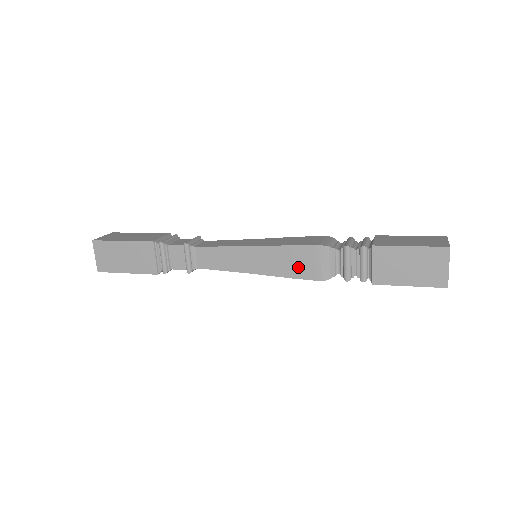
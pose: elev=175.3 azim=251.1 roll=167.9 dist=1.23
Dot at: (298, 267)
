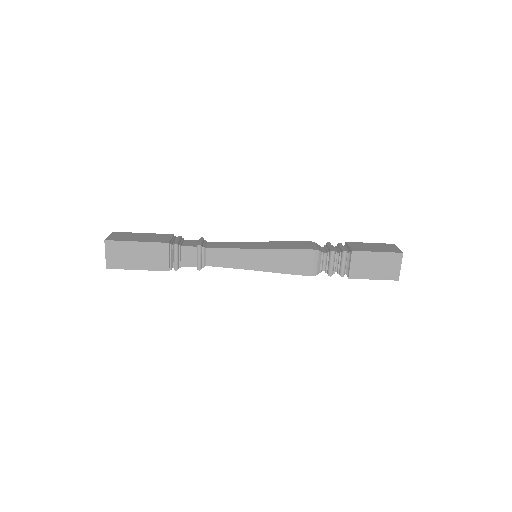
Dot at: (295, 246)
